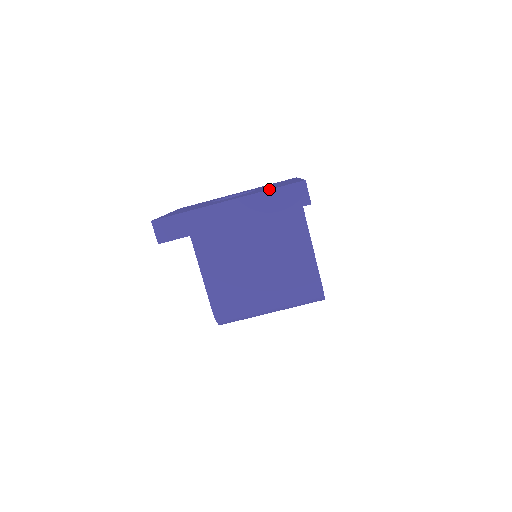
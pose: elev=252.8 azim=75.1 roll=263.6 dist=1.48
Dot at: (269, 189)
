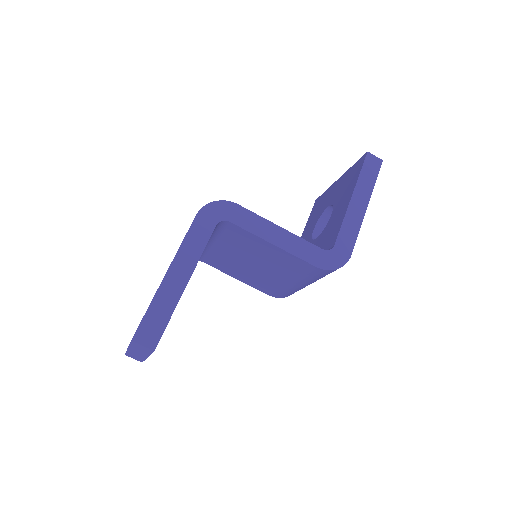
Dot at: (129, 344)
